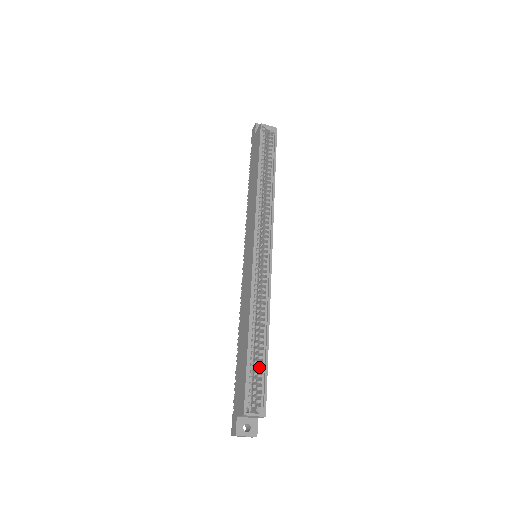
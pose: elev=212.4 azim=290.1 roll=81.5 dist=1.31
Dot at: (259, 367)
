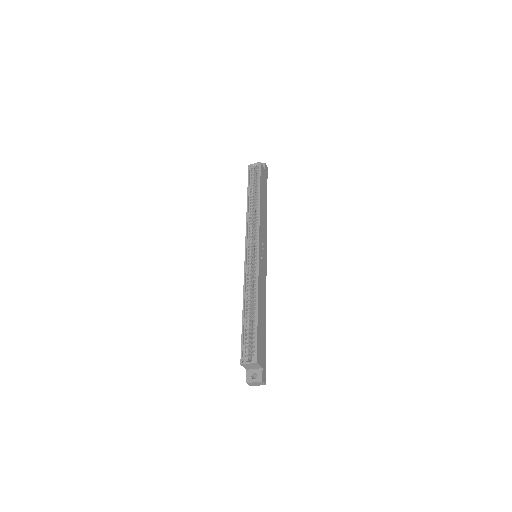
Dot at: occluded
